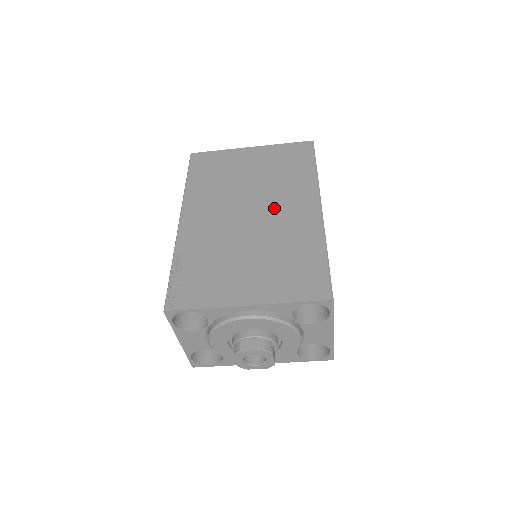
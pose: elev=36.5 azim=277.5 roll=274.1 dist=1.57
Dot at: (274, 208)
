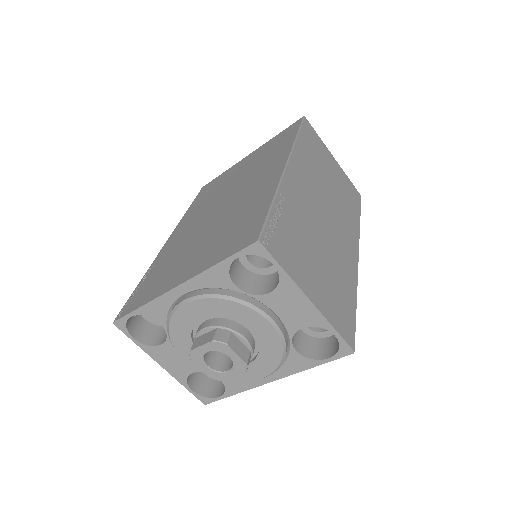
Dot at: (243, 189)
